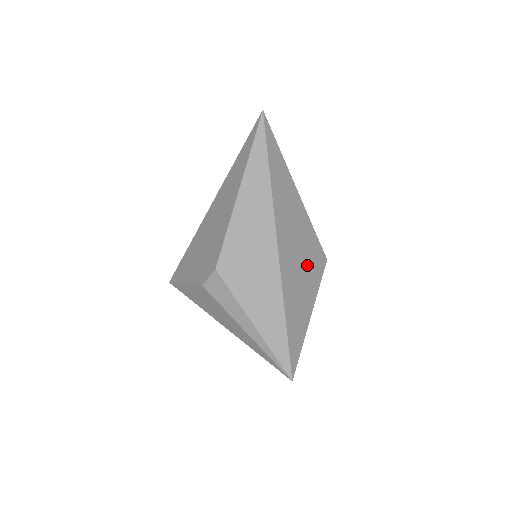
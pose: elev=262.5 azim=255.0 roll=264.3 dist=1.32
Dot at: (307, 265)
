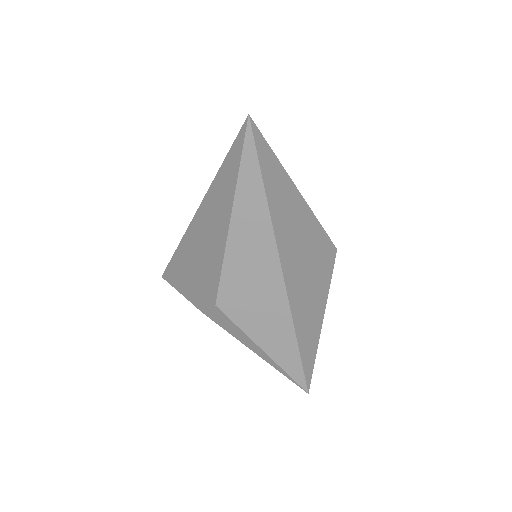
Dot at: (316, 273)
